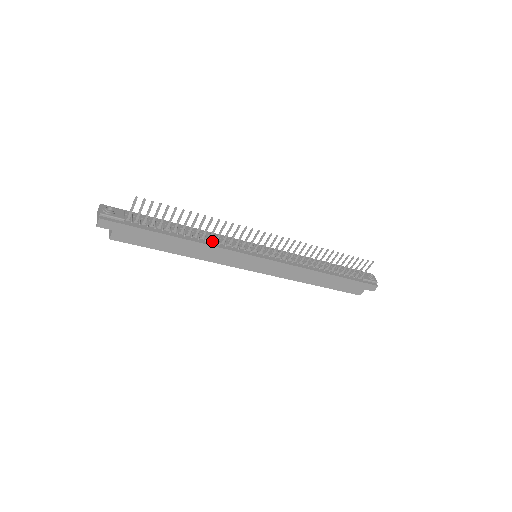
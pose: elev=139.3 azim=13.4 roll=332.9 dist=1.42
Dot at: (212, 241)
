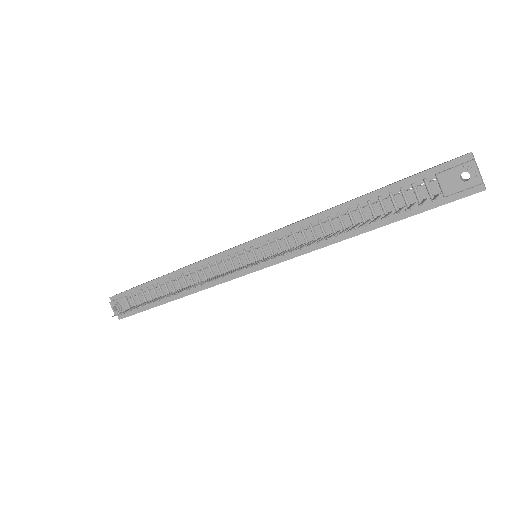
Dot at: occluded
